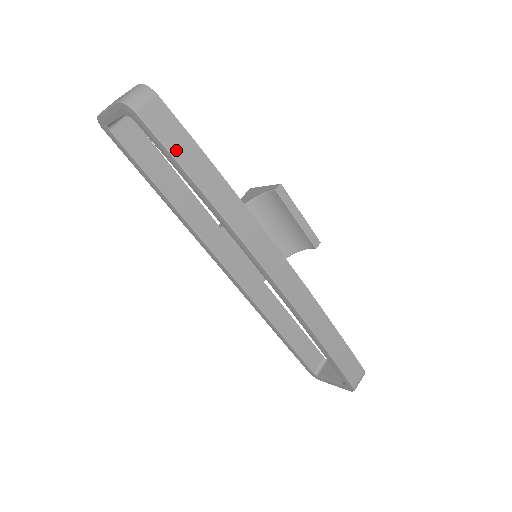
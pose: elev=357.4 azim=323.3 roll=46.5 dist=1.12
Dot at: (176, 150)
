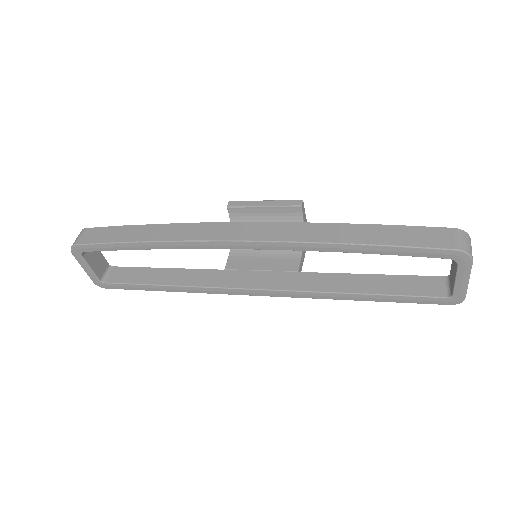
Dot at: (110, 239)
